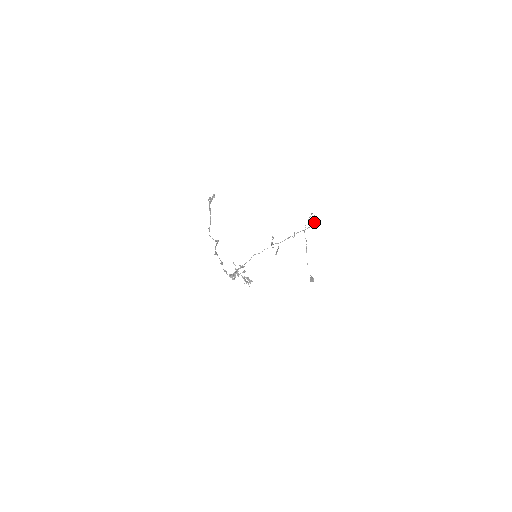
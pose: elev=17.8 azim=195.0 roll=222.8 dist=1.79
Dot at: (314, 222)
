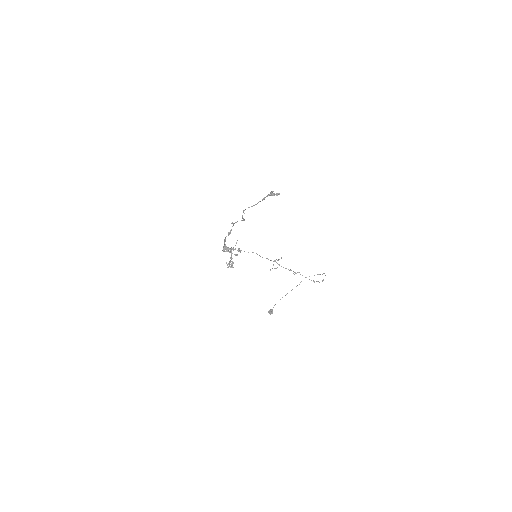
Dot at: occluded
